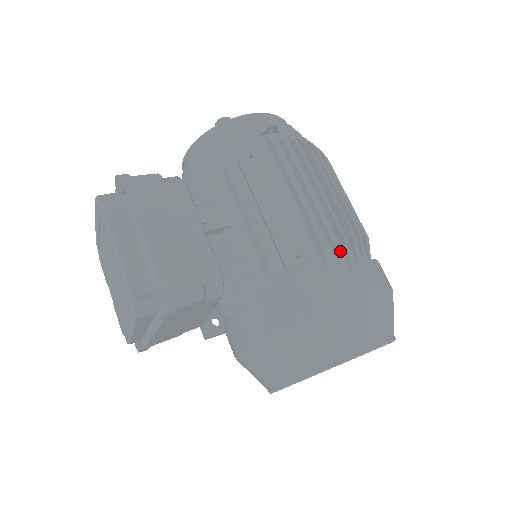
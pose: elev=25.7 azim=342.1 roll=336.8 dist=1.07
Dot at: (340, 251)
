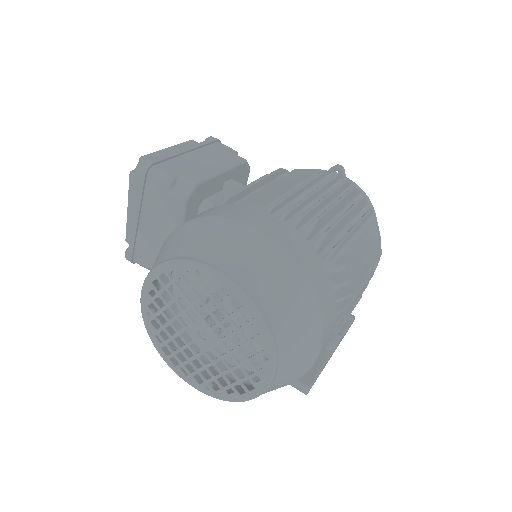
Dot at: occluded
